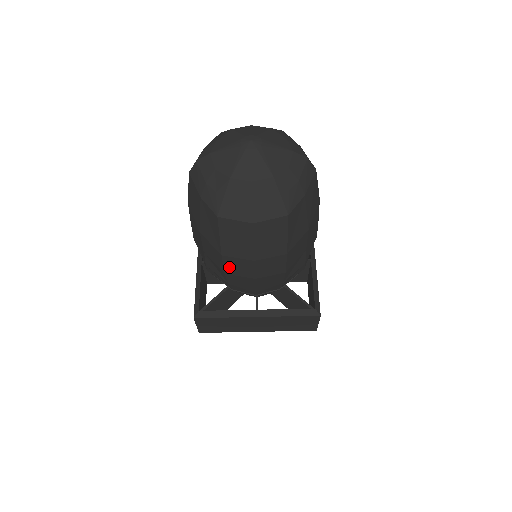
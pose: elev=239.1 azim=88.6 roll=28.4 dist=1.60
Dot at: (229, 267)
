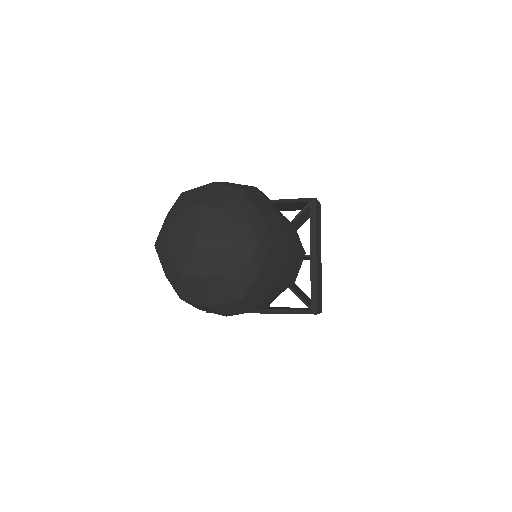
Dot at: occluded
